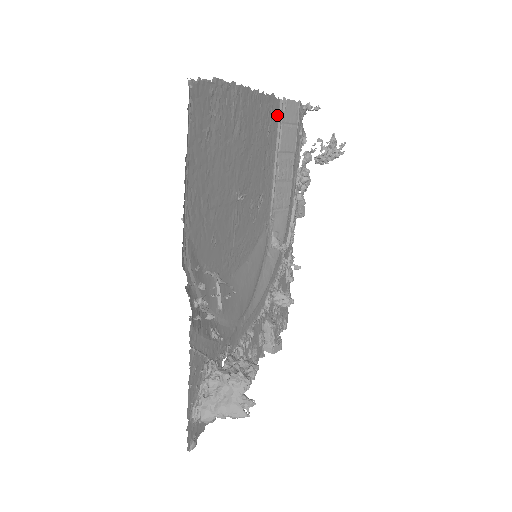
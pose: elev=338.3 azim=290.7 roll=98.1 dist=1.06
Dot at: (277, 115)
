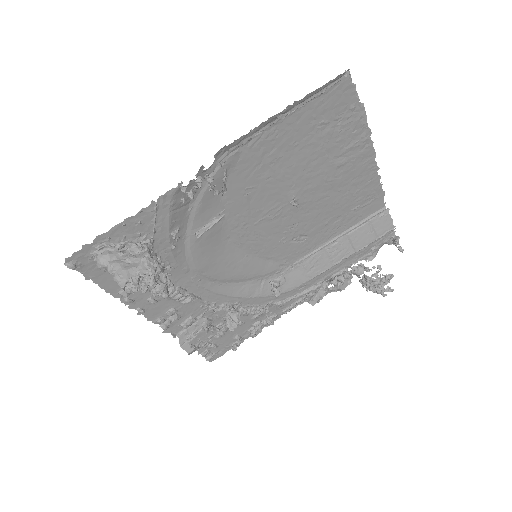
Dot at: (372, 211)
